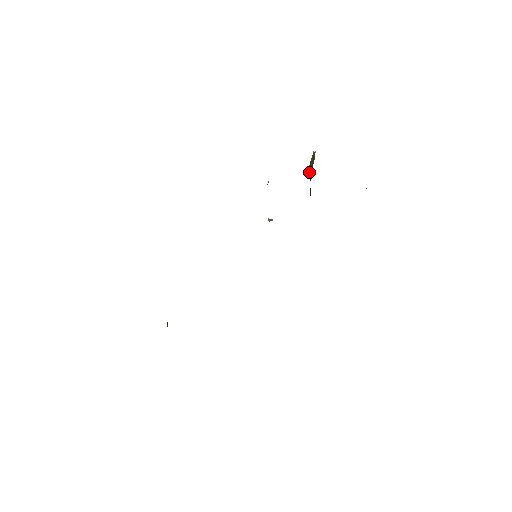
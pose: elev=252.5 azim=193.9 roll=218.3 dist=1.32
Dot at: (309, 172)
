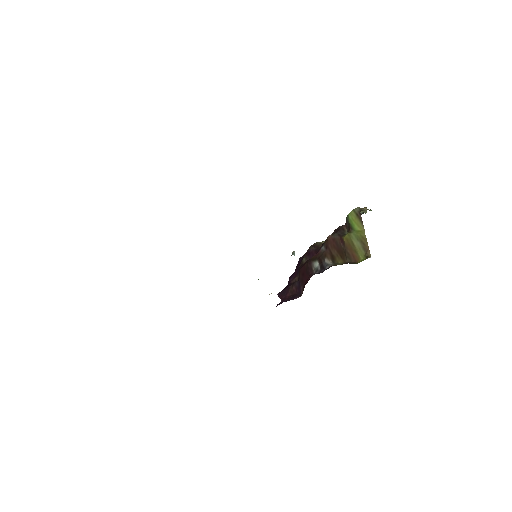
Dot at: (348, 240)
